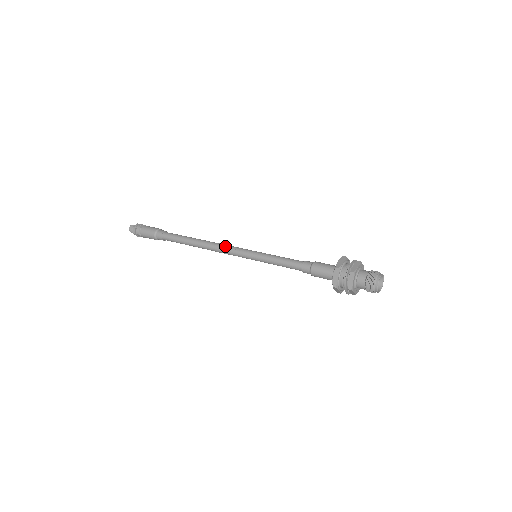
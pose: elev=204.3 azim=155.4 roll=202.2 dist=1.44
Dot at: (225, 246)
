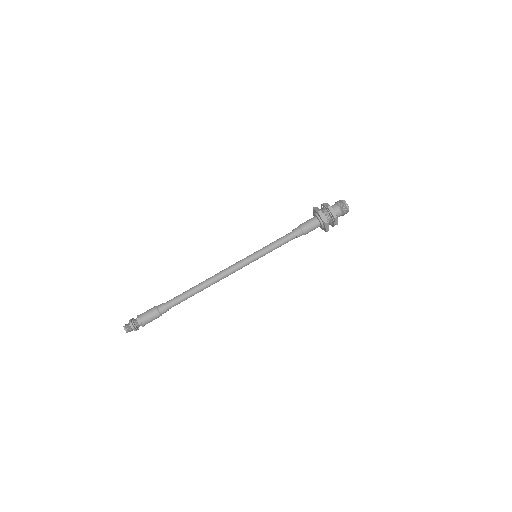
Dot at: (228, 268)
